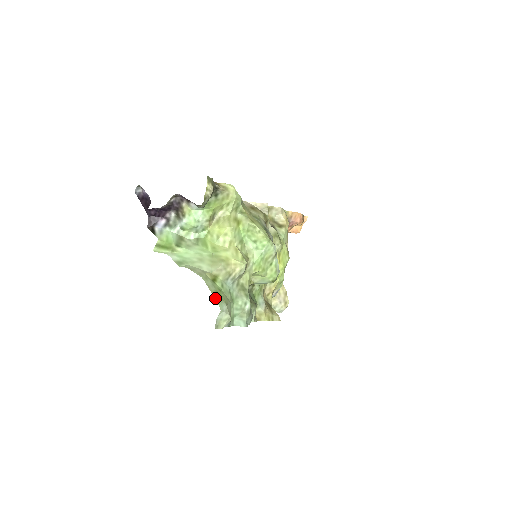
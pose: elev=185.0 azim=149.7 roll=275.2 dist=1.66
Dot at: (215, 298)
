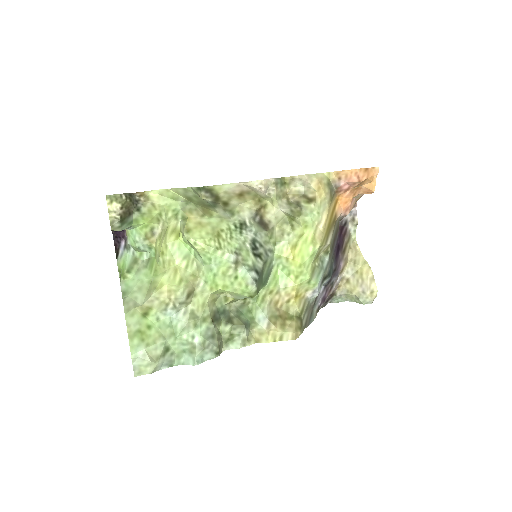
Dot at: (130, 341)
